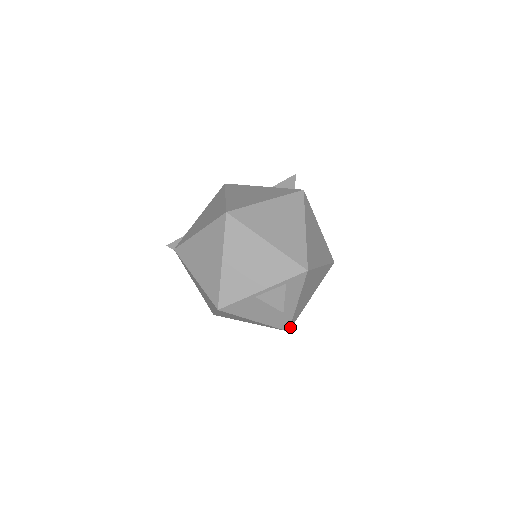
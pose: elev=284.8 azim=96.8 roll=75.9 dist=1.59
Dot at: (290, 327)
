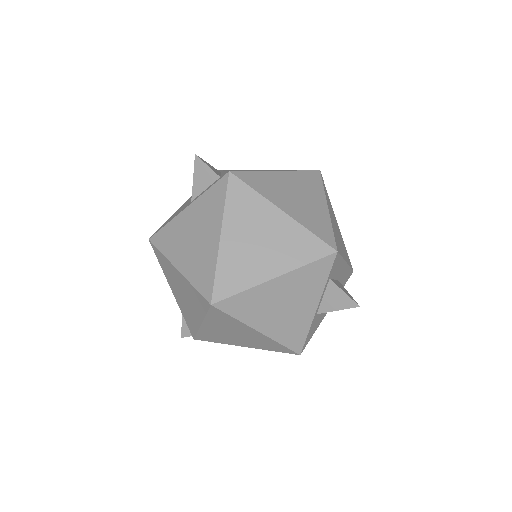
Dot at: (352, 268)
